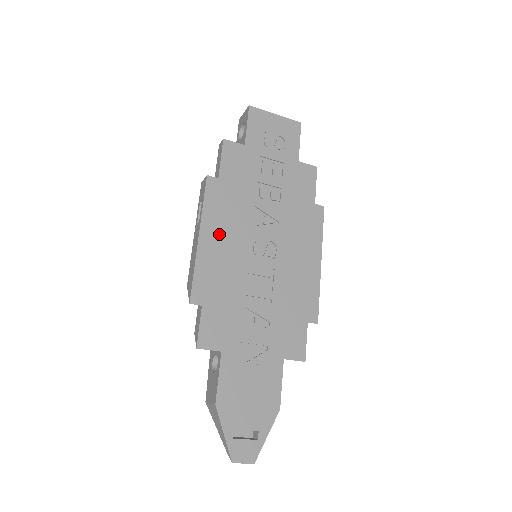
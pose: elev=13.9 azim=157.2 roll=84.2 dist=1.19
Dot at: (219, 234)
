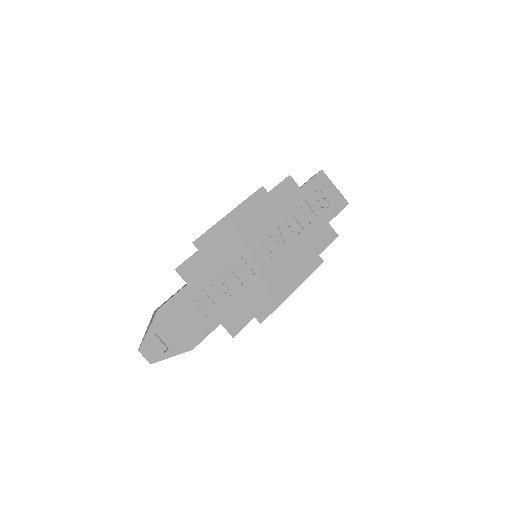
Dot at: (242, 222)
